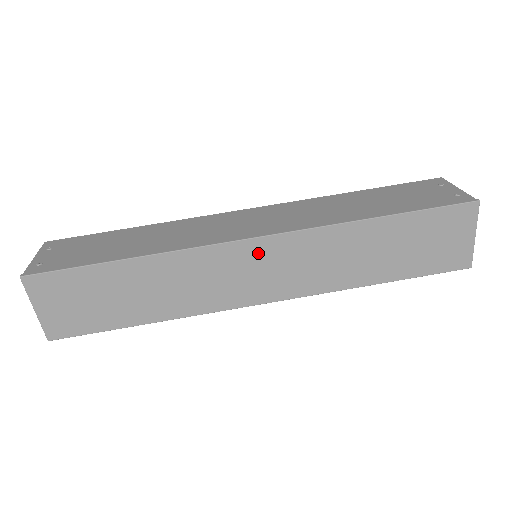
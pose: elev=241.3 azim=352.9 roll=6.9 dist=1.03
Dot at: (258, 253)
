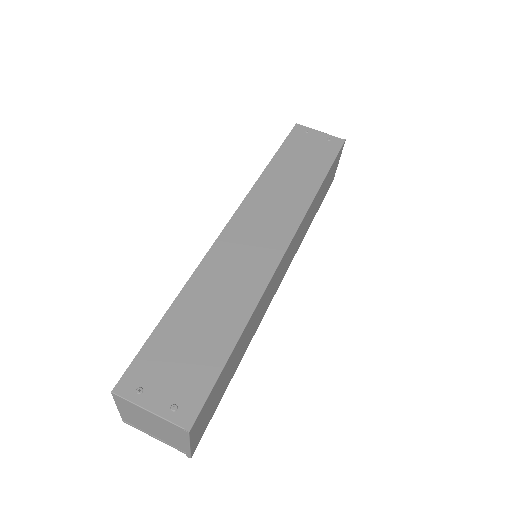
Dot at: (287, 255)
